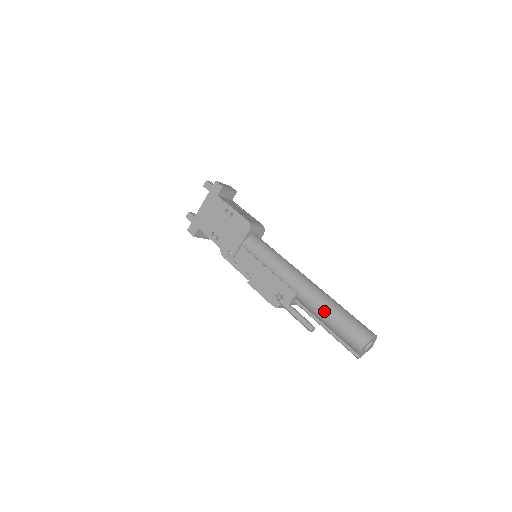
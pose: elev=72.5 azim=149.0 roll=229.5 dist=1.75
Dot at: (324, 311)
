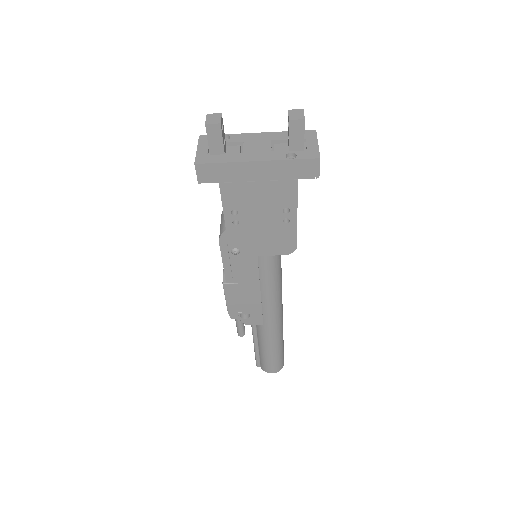
Dot at: (271, 346)
